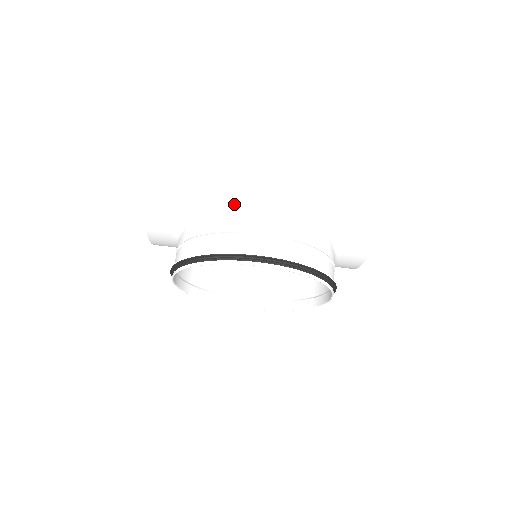
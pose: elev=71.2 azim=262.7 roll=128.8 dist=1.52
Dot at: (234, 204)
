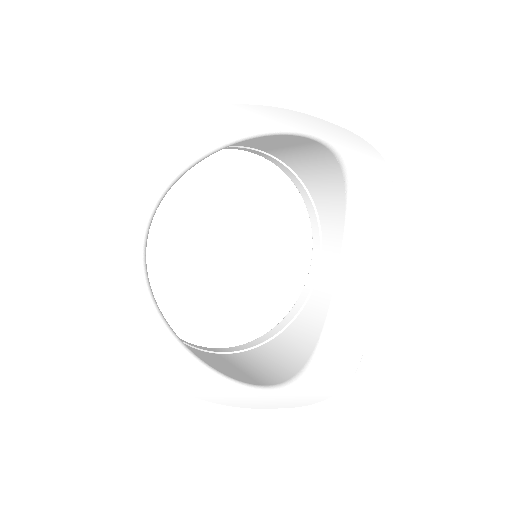
Dot at: occluded
